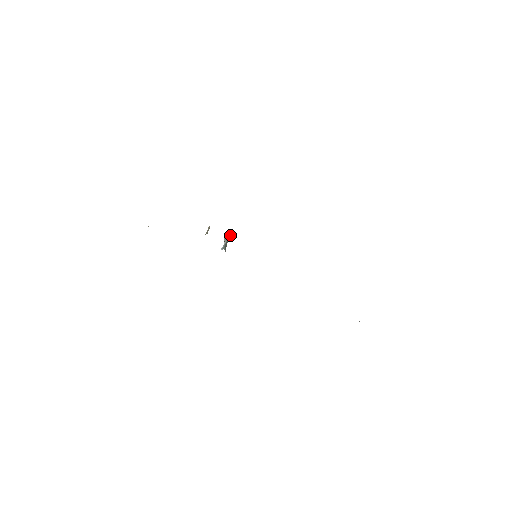
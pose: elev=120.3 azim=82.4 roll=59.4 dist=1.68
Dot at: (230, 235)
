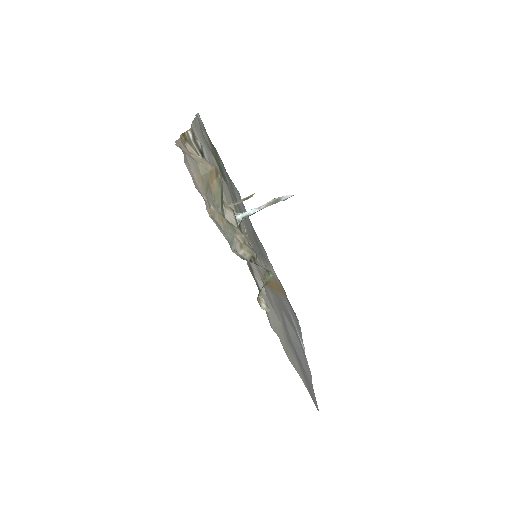
Dot at: occluded
